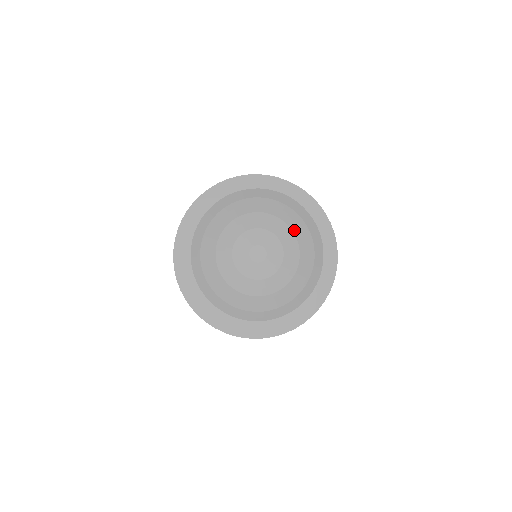
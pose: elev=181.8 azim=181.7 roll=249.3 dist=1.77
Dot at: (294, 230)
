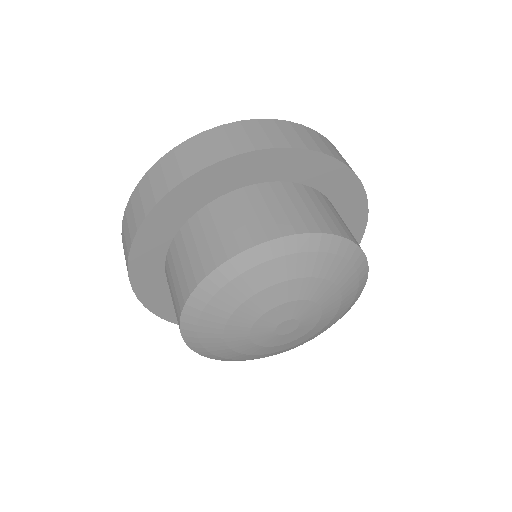
Dot at: (338, 312)
